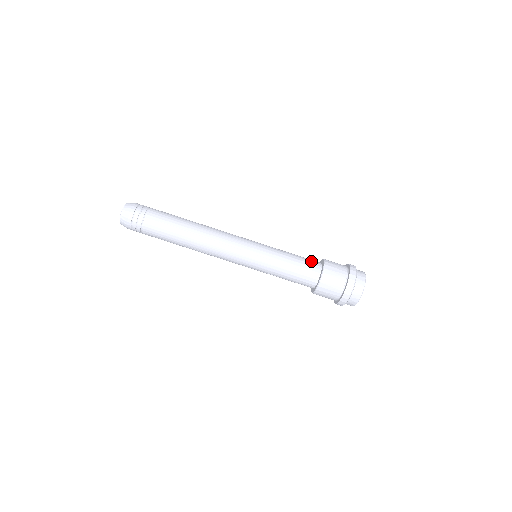
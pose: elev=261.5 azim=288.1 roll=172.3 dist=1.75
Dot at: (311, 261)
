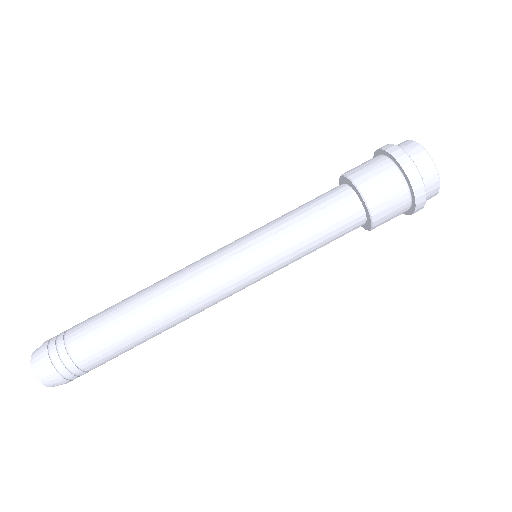
Dot at: (326, 192)
